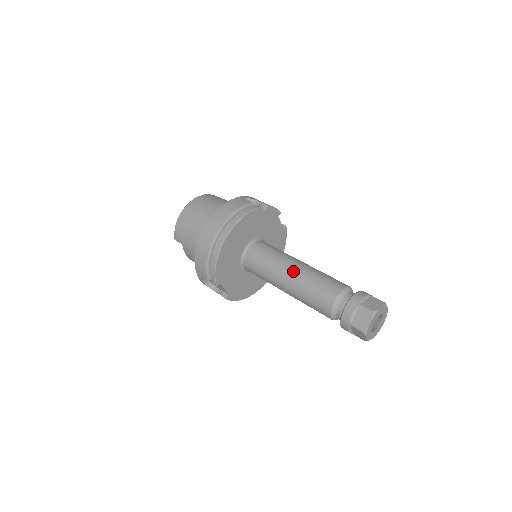
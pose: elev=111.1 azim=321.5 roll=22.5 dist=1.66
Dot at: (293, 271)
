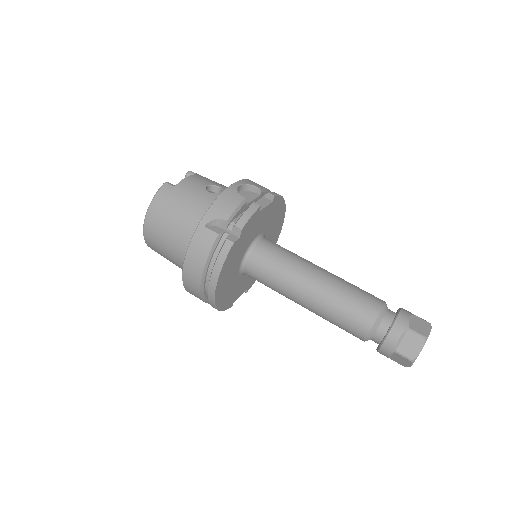
Dot at: (306, 302)
